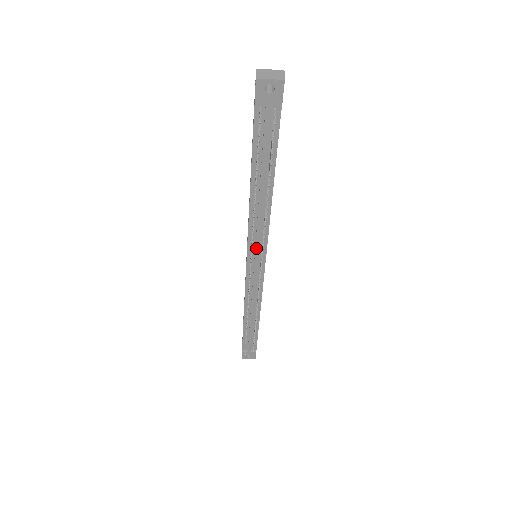
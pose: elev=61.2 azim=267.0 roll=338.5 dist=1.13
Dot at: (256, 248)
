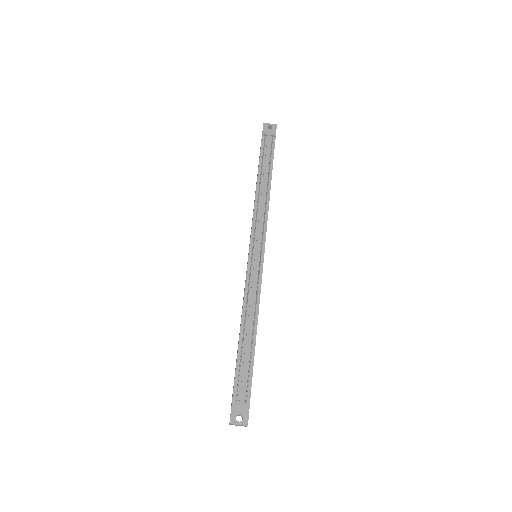
Dot at: (258, 230)
